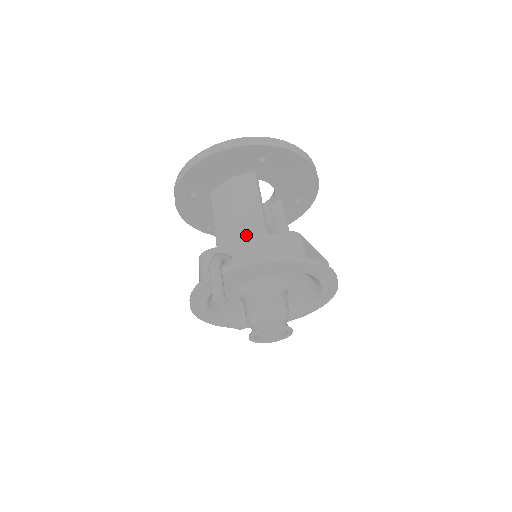
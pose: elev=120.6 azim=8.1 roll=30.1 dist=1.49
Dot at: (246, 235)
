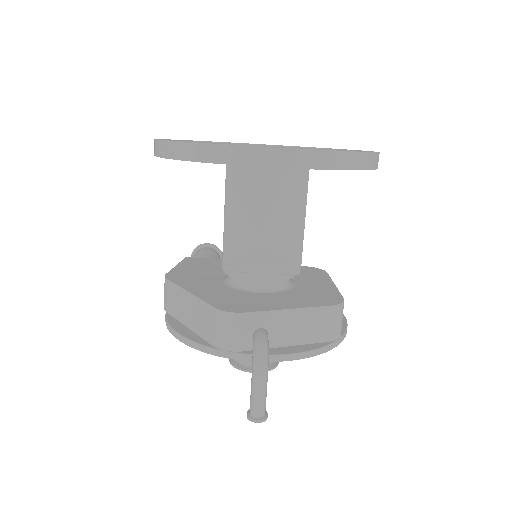
Dot at: (272, 265)
